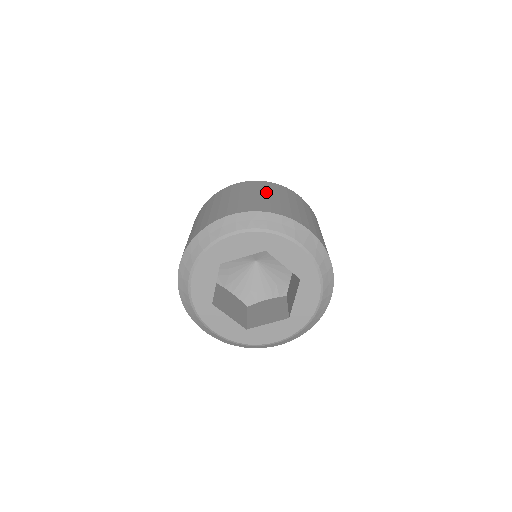
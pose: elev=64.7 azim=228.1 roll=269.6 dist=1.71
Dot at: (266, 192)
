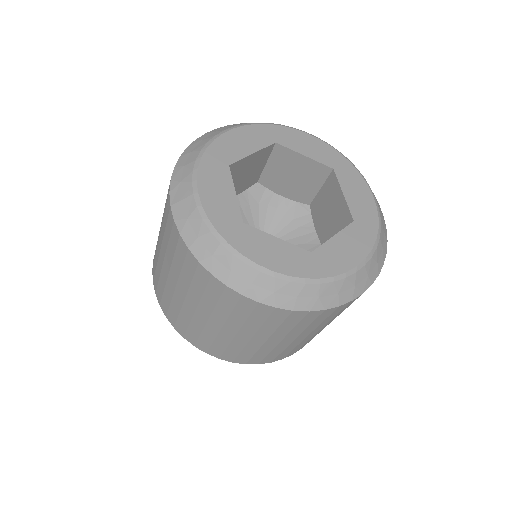
Dot at: occluded
